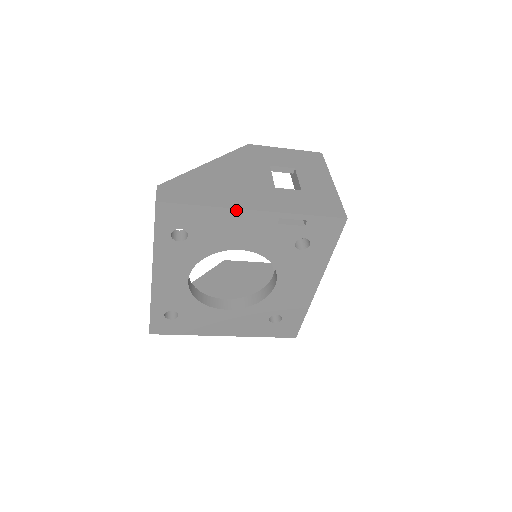
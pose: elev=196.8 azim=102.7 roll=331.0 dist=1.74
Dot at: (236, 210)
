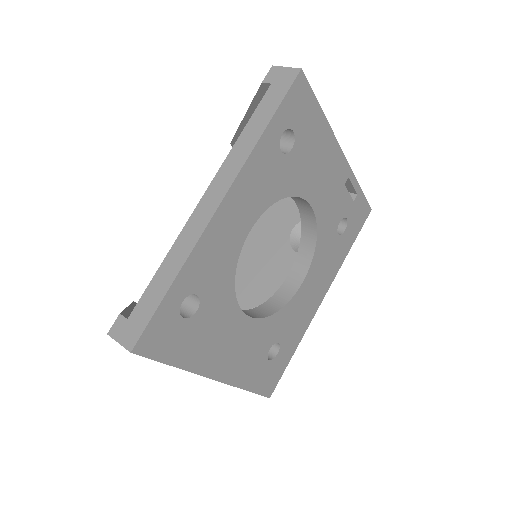
Dot at: (335, 141)
